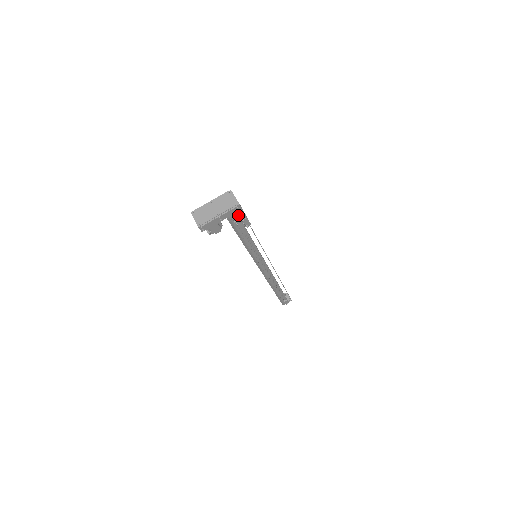
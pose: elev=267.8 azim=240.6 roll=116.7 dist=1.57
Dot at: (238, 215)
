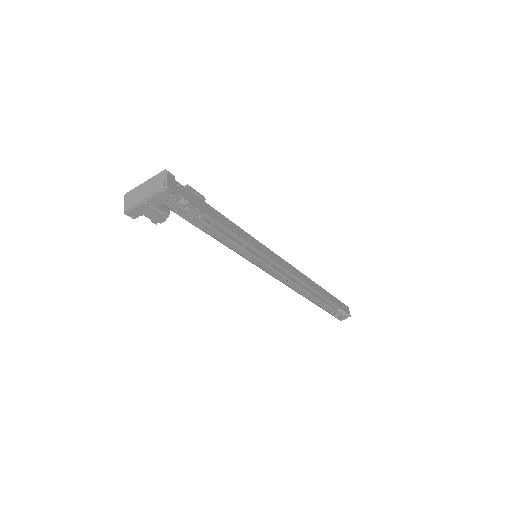
Dot at: (181, 202)
